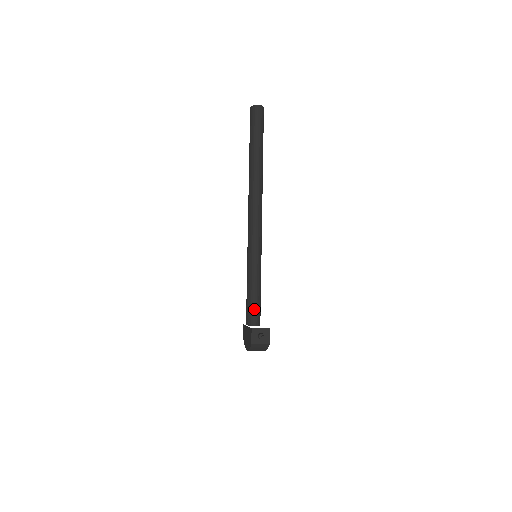
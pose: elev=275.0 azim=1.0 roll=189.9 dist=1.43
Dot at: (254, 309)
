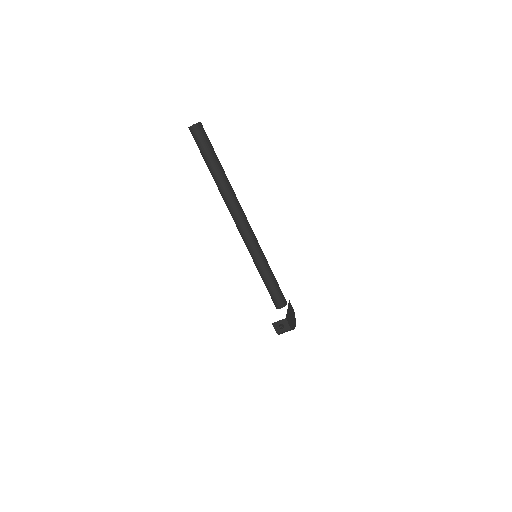
Dot at: (274, 297)
